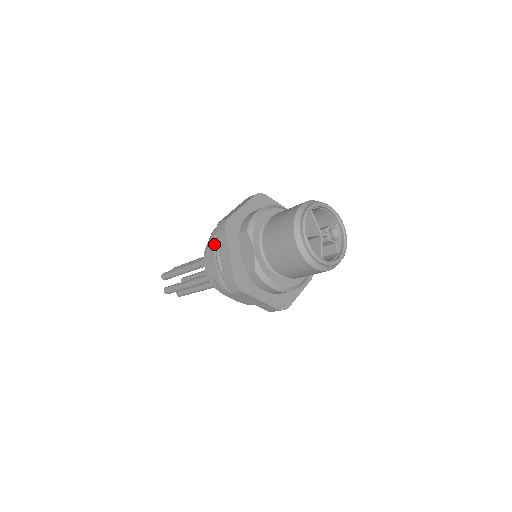
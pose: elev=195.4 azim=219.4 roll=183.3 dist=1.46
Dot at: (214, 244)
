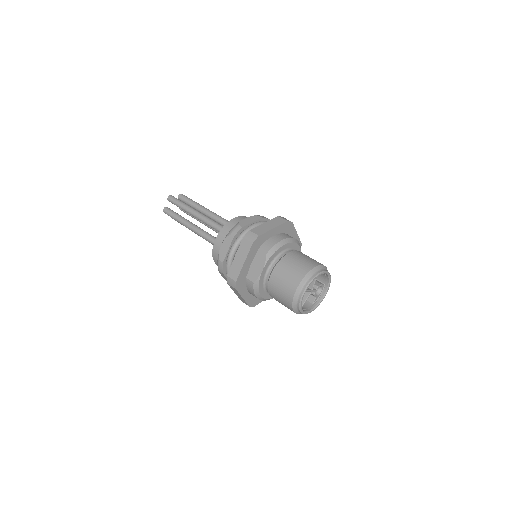
Dot at: (235, 237)
